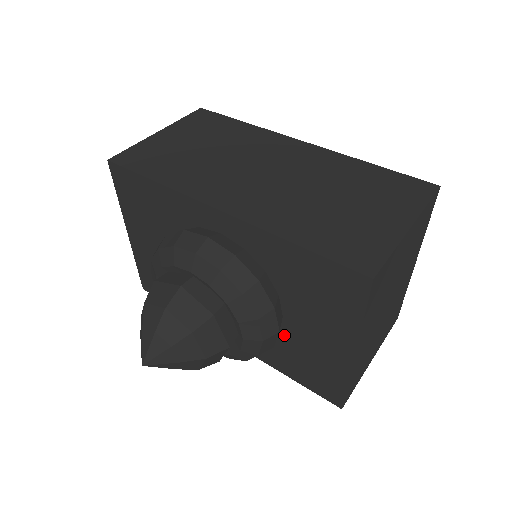
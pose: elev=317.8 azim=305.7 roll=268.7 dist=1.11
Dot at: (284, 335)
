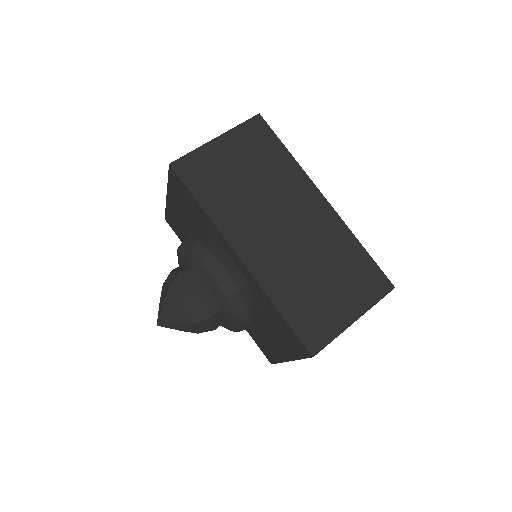
Dot at: occluded
